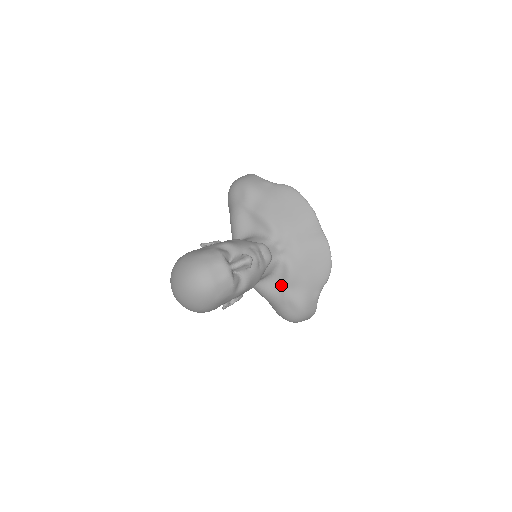
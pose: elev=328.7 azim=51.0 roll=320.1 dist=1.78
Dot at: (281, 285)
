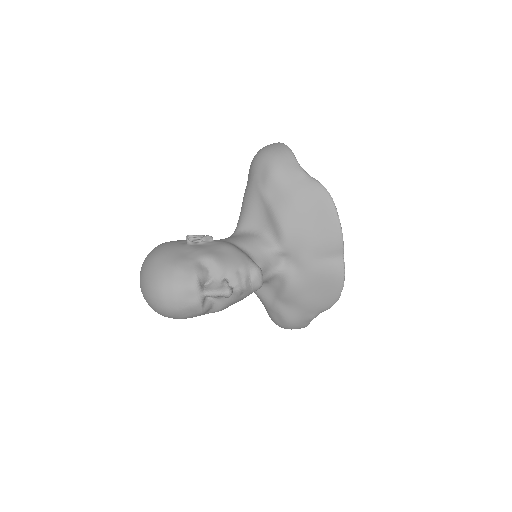
Dot at: (274, 295)
